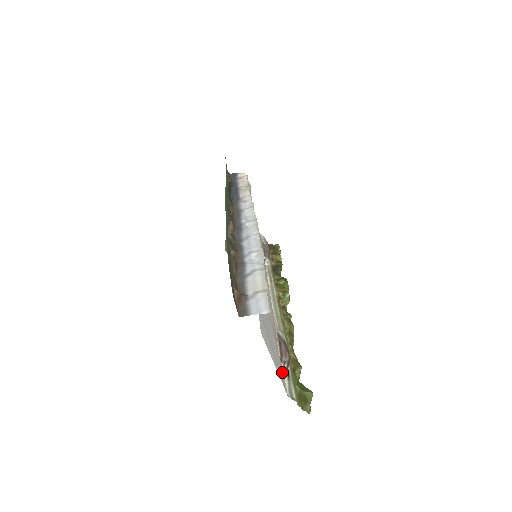
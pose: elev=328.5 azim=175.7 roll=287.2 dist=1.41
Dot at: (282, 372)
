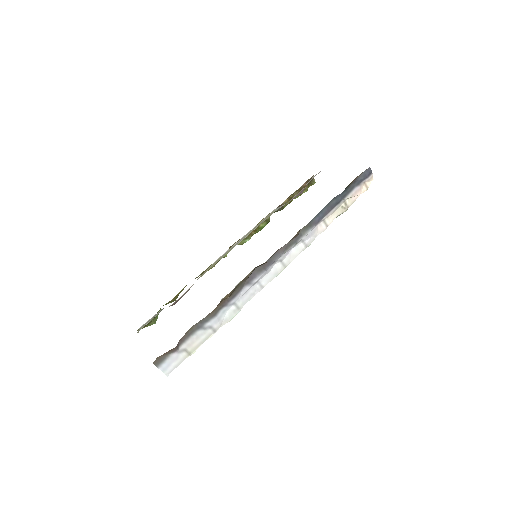
Dot at: occluded
